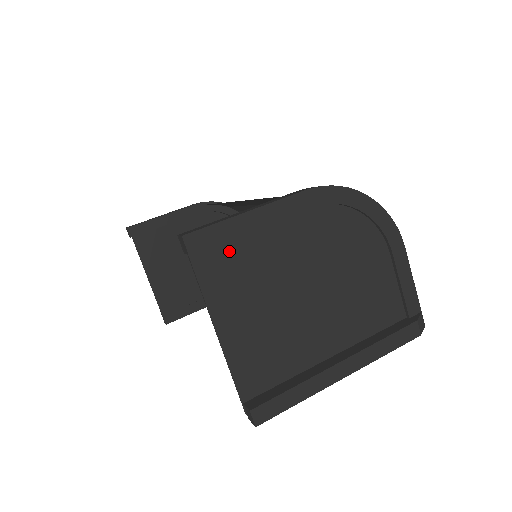
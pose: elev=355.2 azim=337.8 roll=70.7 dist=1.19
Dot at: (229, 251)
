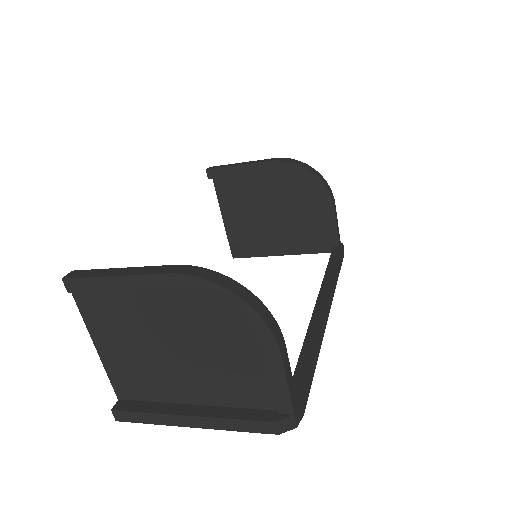
Dot at: (102, 299)
